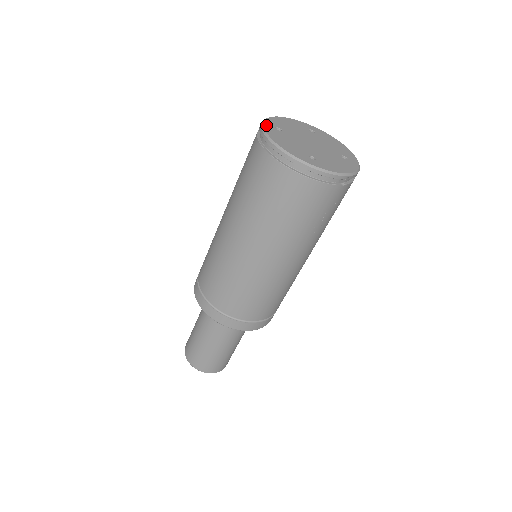
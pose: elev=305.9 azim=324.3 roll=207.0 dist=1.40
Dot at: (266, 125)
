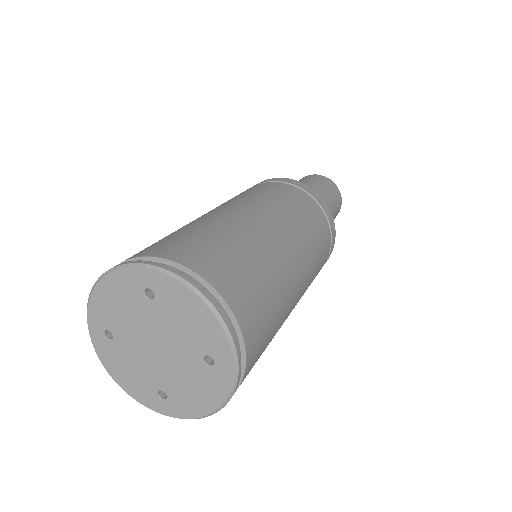
Dot at: (93, 337)
